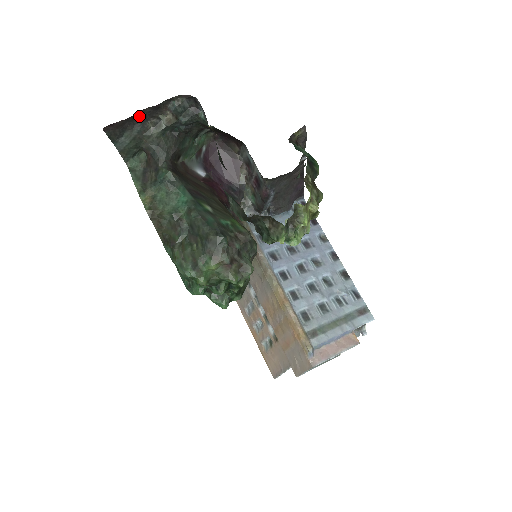
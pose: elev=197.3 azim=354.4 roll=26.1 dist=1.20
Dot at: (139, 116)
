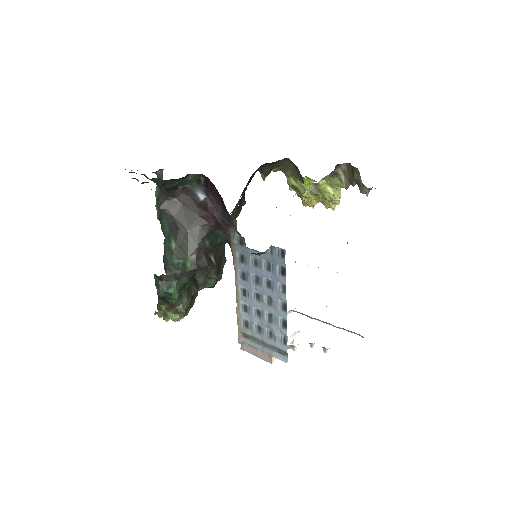
Dot at: occluded
